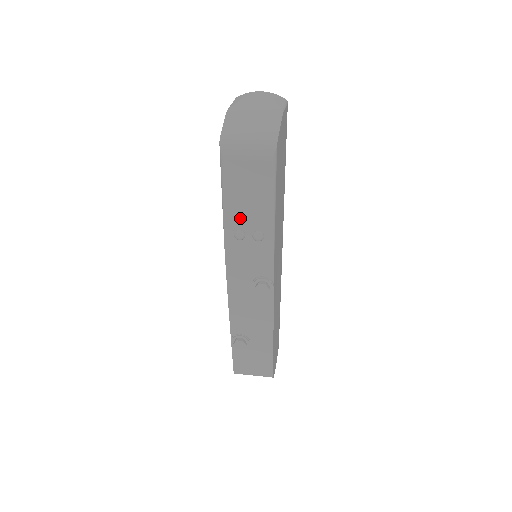
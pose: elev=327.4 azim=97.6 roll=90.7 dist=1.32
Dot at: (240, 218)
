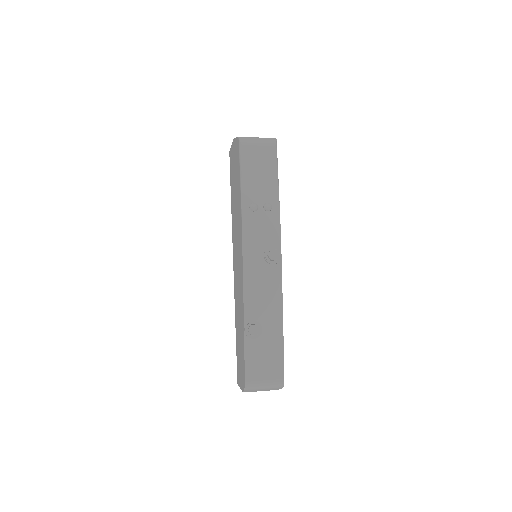
Dot at: (254, 192)
